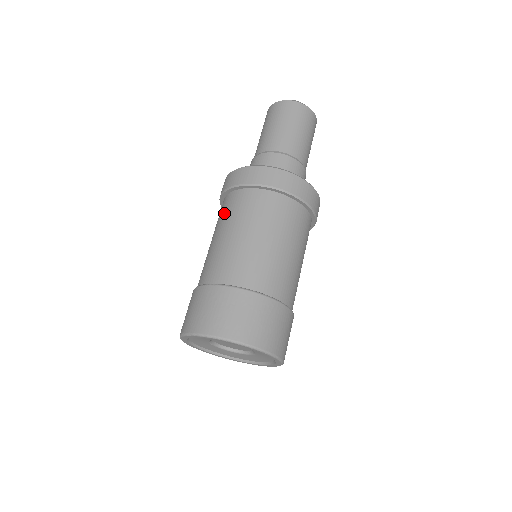
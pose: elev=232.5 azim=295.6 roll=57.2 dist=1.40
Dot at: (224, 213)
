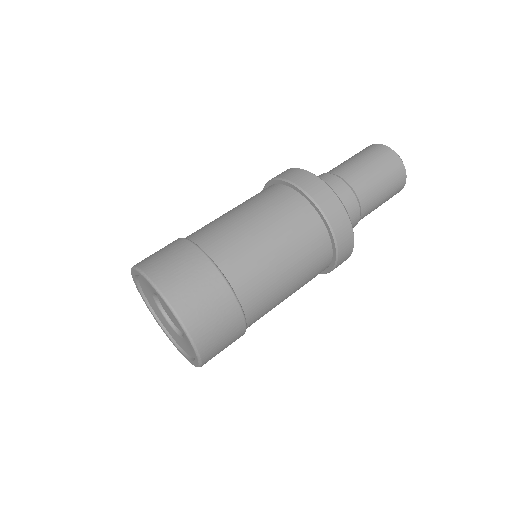
Dot at: occluded
